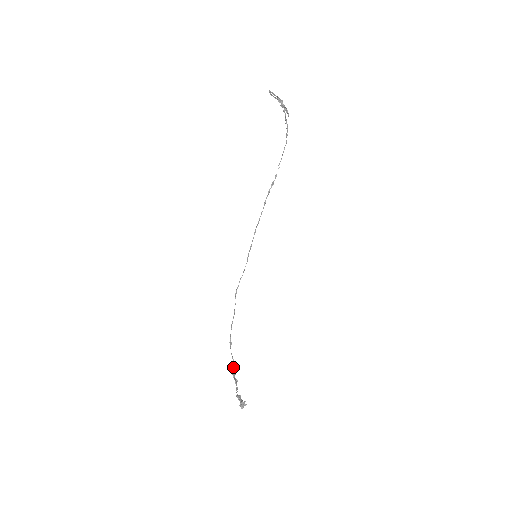
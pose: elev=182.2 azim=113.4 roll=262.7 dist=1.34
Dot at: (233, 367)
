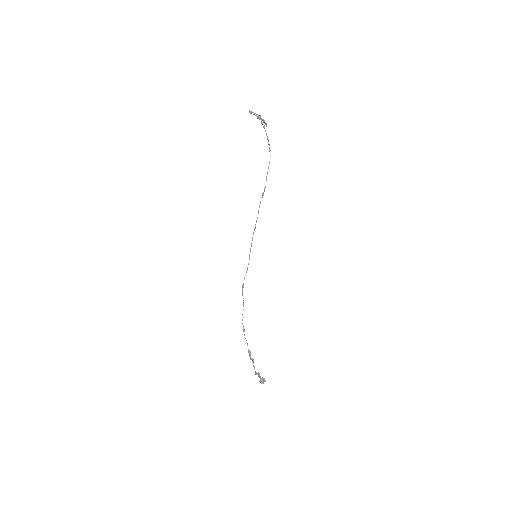
Dot at: (248, 349)
